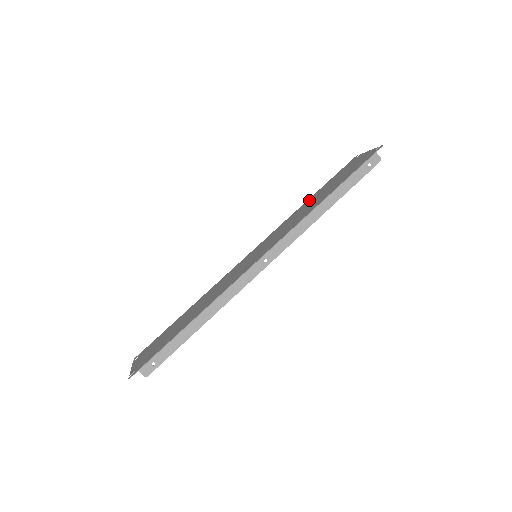
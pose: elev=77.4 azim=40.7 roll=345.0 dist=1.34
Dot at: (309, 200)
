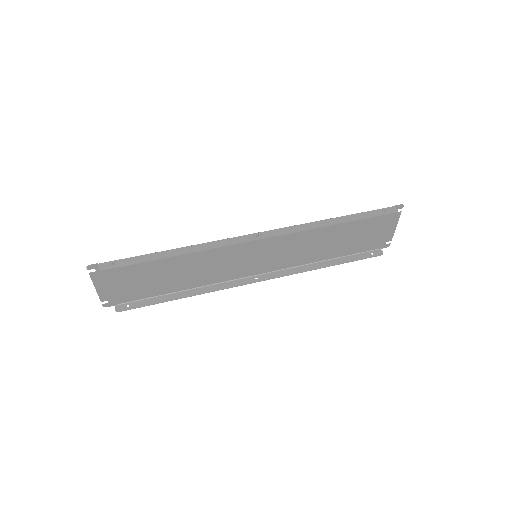
Dot at: (329, 253)
